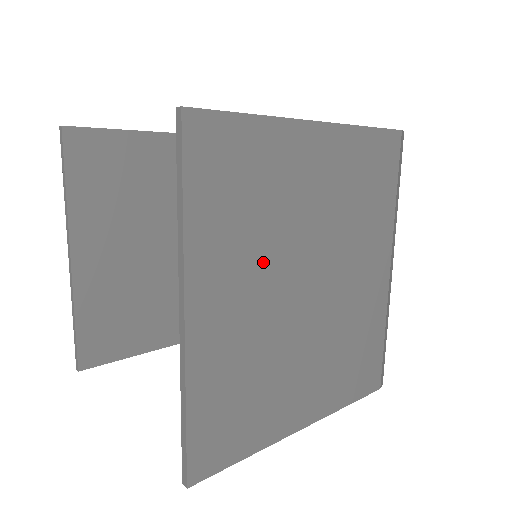
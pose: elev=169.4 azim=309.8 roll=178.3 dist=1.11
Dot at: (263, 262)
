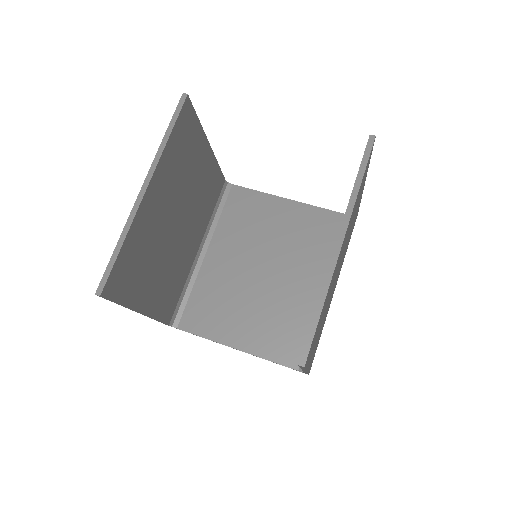
Dot at: occluded
